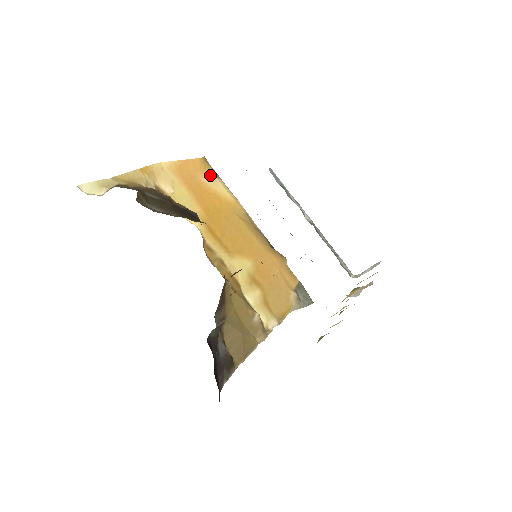
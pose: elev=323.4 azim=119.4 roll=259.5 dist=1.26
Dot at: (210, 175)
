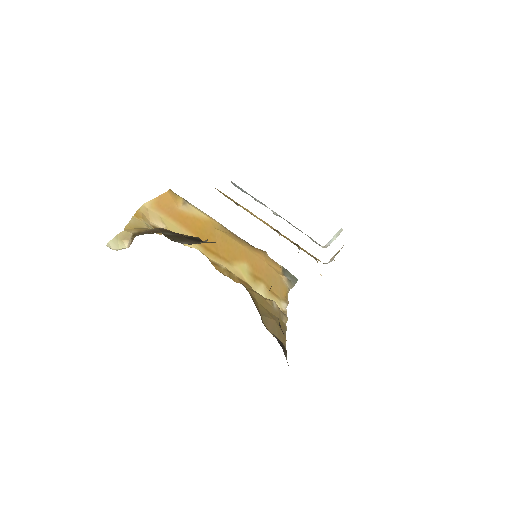
Dot at: (182, 203)
